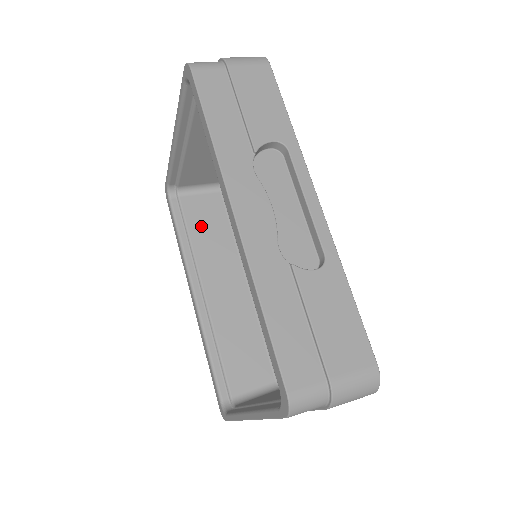
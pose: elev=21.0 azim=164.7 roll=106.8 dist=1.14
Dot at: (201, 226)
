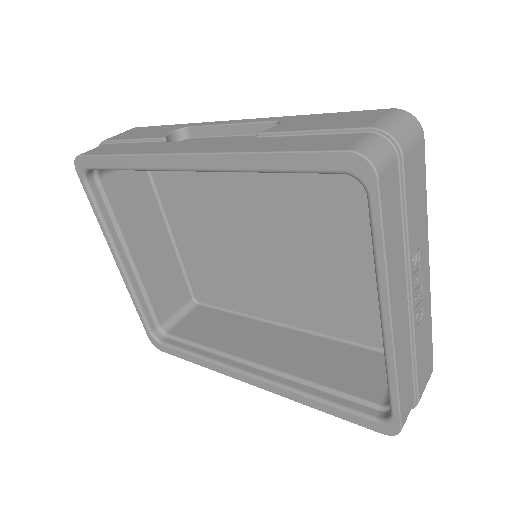
Dot at: (206, 332)
